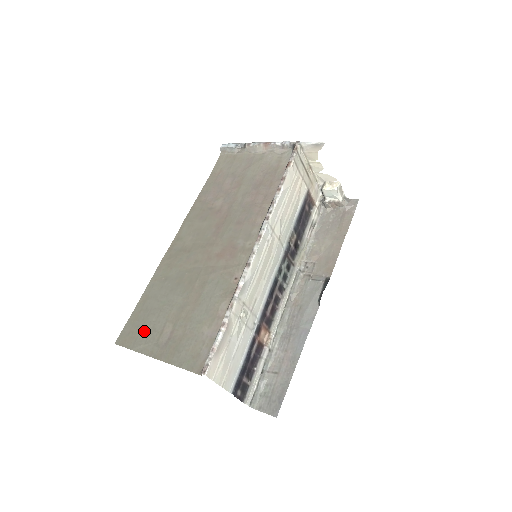
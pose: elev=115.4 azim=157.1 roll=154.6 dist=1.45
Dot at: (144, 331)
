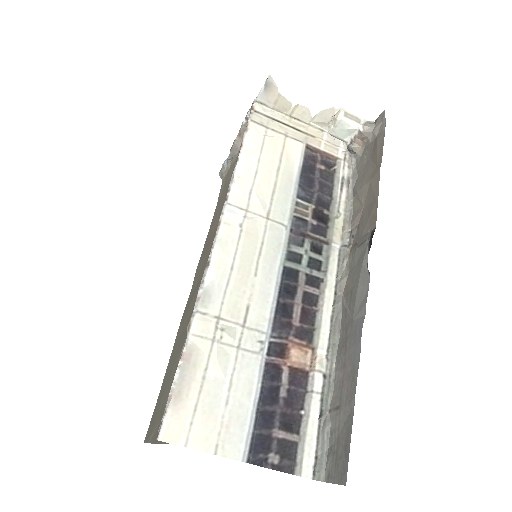
Dot at: (157, 413)
